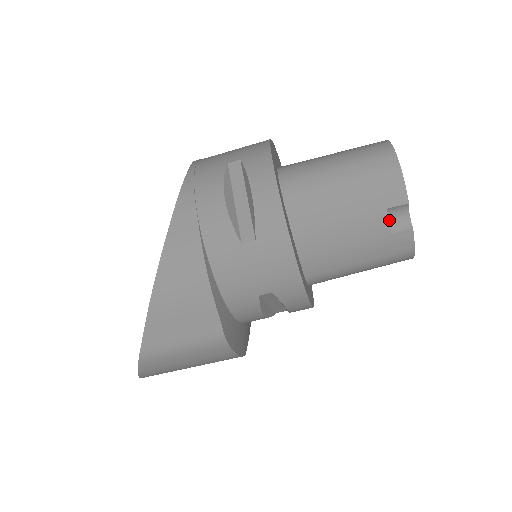
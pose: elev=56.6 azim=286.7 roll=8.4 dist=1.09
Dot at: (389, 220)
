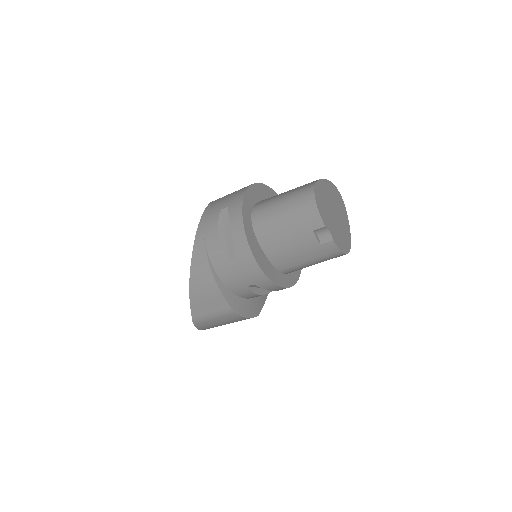
Dot at: (318, 236)
